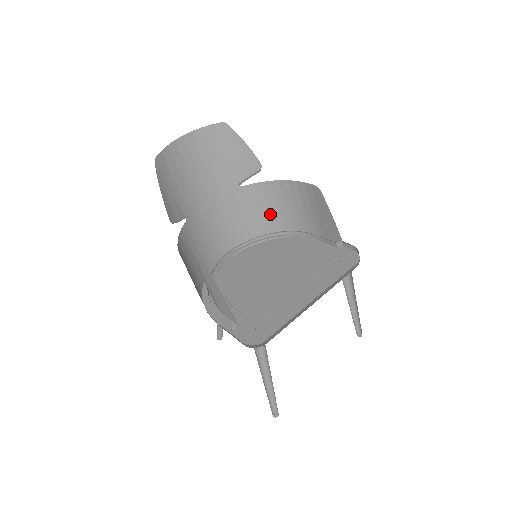
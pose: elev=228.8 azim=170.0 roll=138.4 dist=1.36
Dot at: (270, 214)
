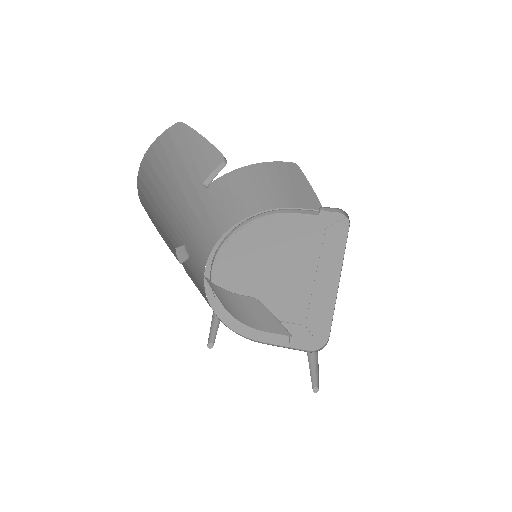
Dot at: (236, 204)
